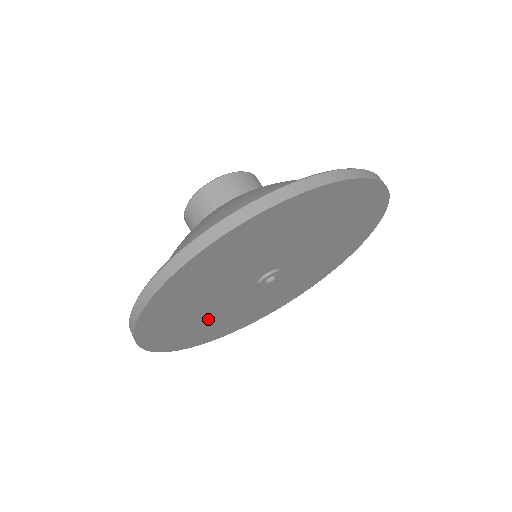
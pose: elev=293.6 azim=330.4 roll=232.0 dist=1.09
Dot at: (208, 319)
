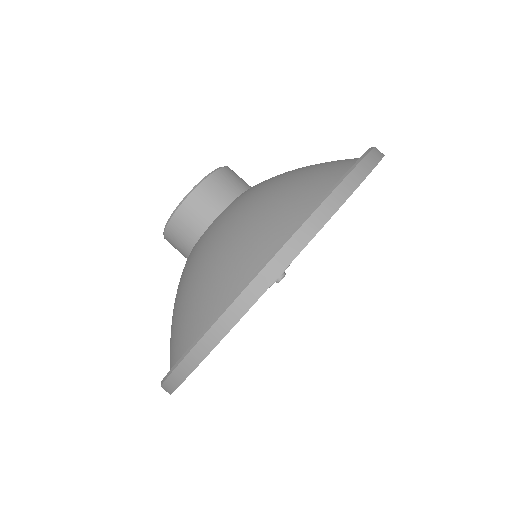
Dot at: occluded
